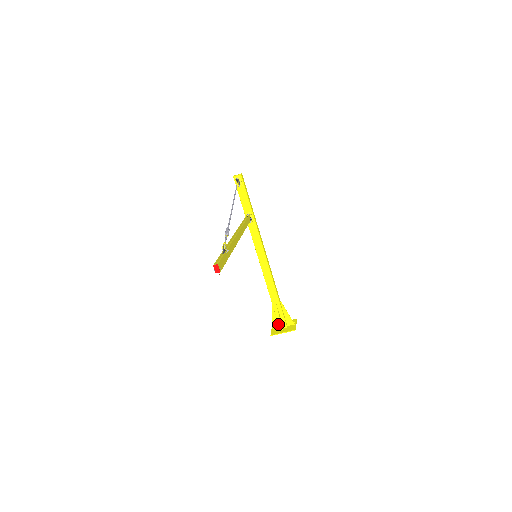
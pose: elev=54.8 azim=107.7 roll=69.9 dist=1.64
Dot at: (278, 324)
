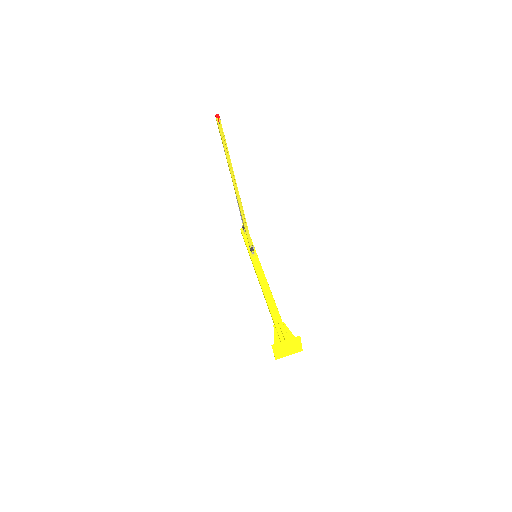
Dot at: occluded
